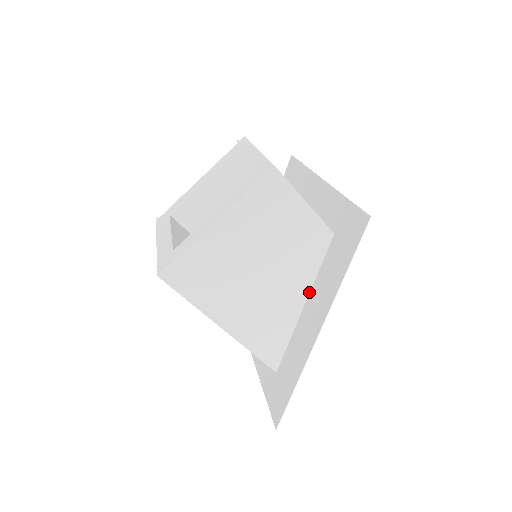
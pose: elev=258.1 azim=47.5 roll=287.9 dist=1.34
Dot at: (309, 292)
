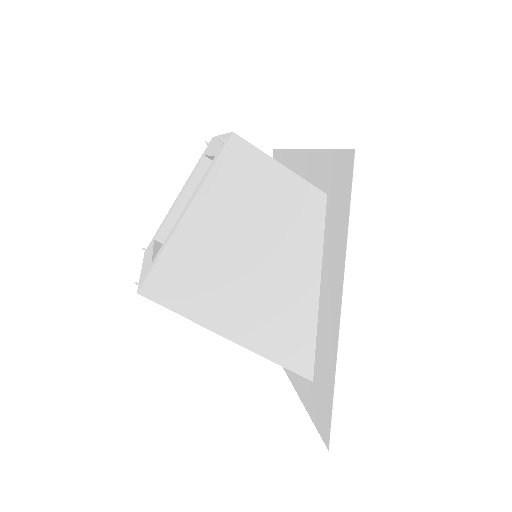
Dot at: (320, 272)
